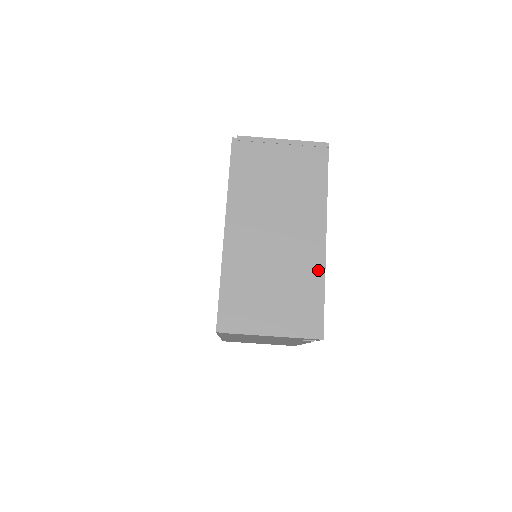
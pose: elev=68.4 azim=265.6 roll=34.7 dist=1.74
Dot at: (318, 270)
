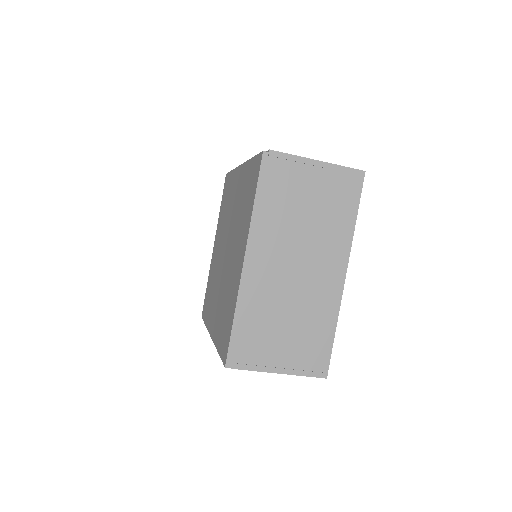
Dot at: (332, 311)
